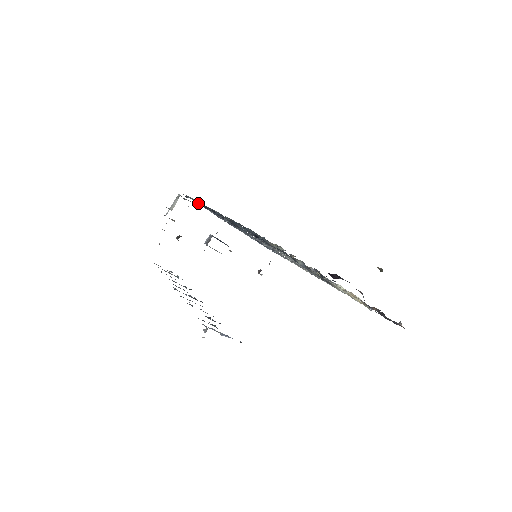
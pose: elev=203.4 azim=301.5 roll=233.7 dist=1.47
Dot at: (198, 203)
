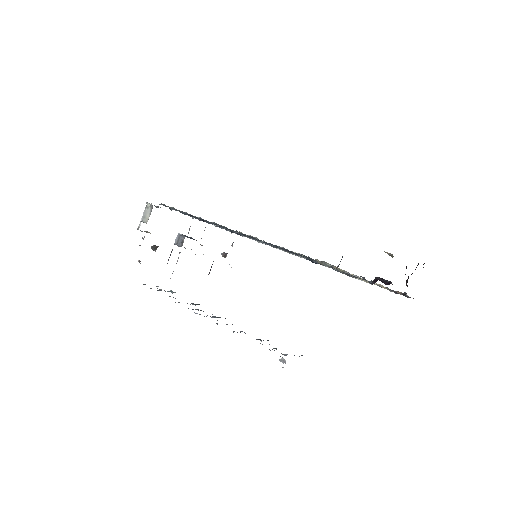
Dot at: occluded
